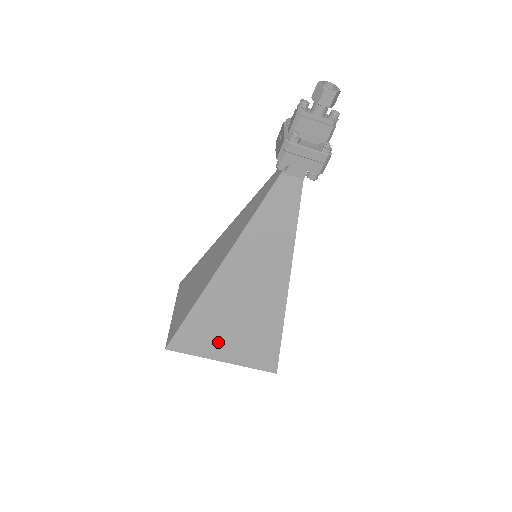
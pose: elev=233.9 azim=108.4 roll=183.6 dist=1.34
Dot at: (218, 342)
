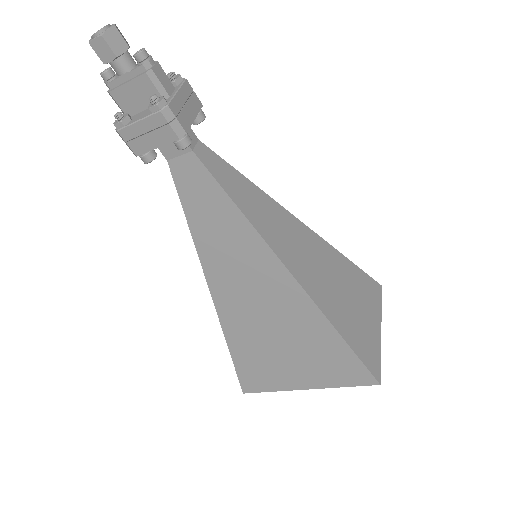
Dot at: (282, 370)
